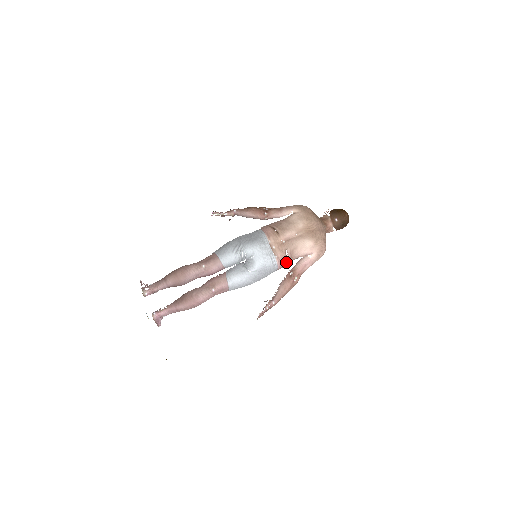
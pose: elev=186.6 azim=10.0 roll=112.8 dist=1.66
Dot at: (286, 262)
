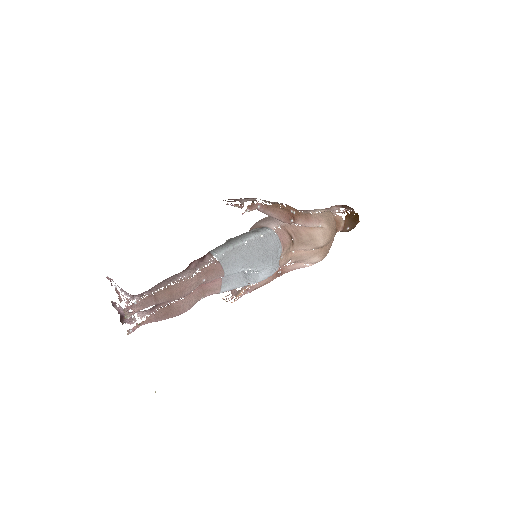
Dot at: occluded
